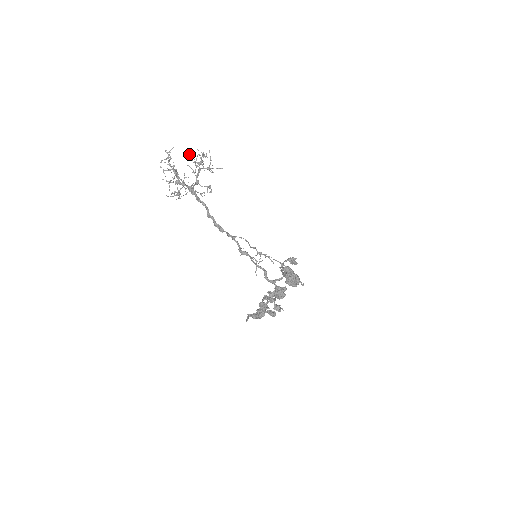
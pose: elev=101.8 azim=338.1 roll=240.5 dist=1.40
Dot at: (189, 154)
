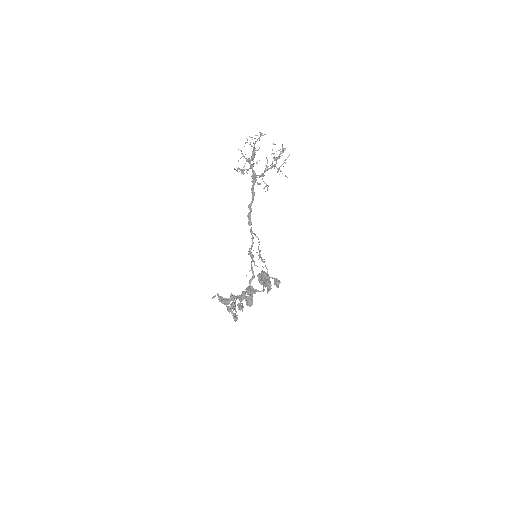
Dot at: (274, 144)
